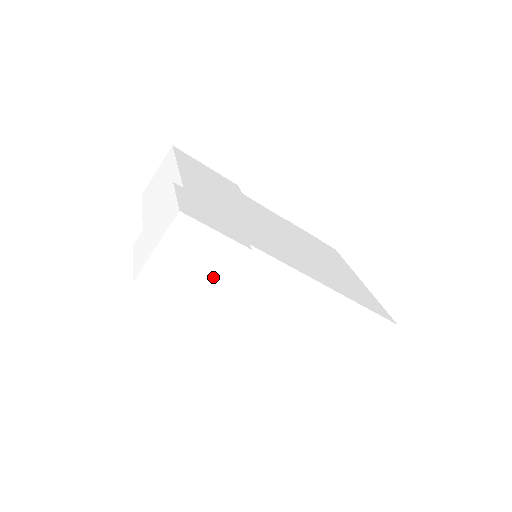
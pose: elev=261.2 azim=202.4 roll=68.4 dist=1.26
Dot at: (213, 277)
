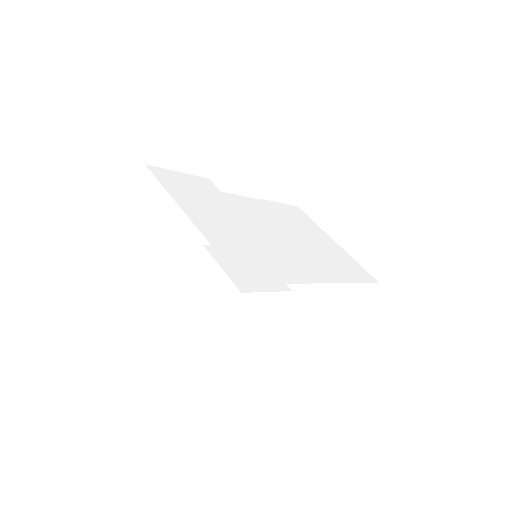
Dot at: (263, 320)
